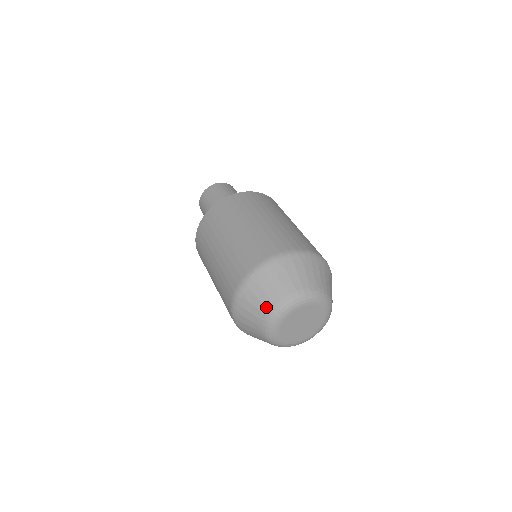
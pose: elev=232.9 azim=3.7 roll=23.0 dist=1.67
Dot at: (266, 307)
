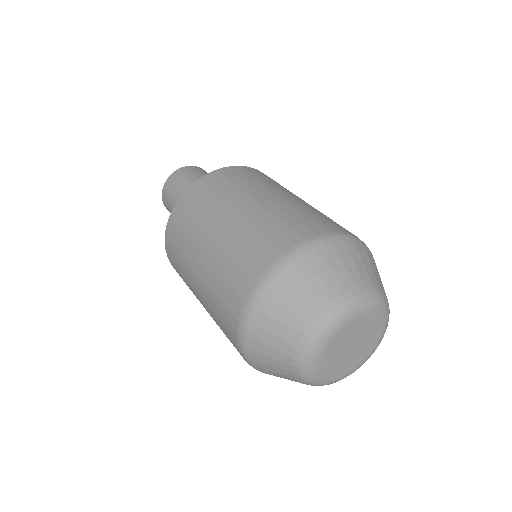
Dot at: (286, 364)
